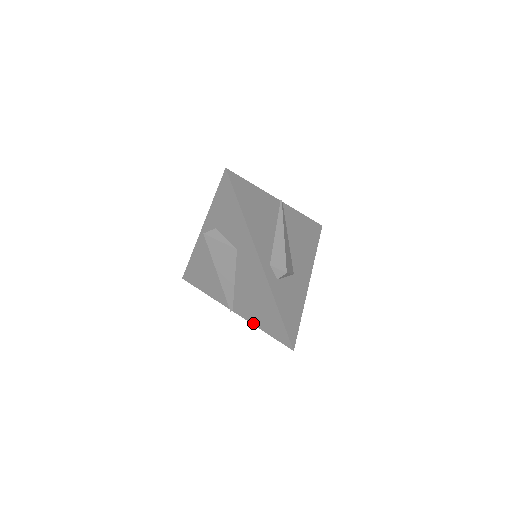
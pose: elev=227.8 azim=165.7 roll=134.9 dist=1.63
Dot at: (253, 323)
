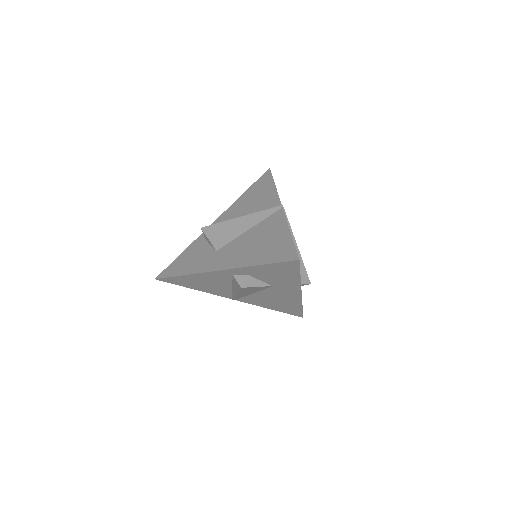
Dot at: occluded
